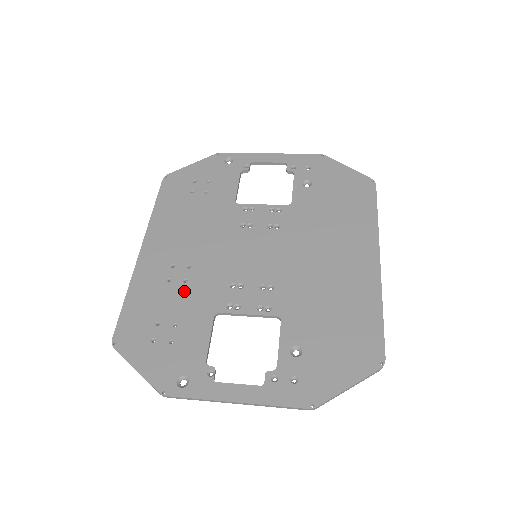
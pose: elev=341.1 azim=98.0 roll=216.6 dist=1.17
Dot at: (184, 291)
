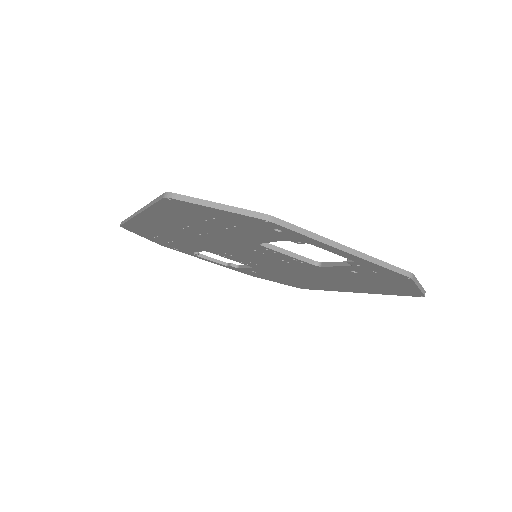
Dot at: occluded
